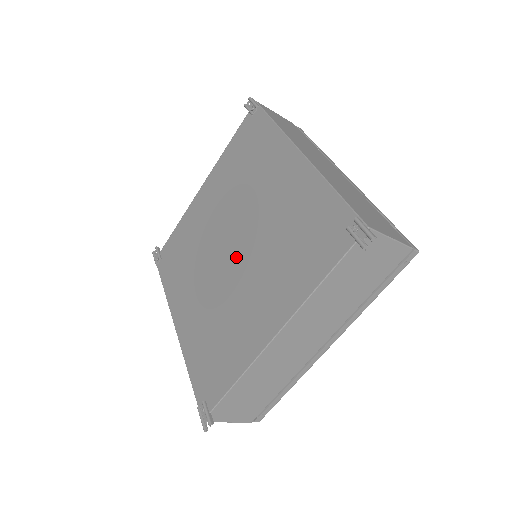
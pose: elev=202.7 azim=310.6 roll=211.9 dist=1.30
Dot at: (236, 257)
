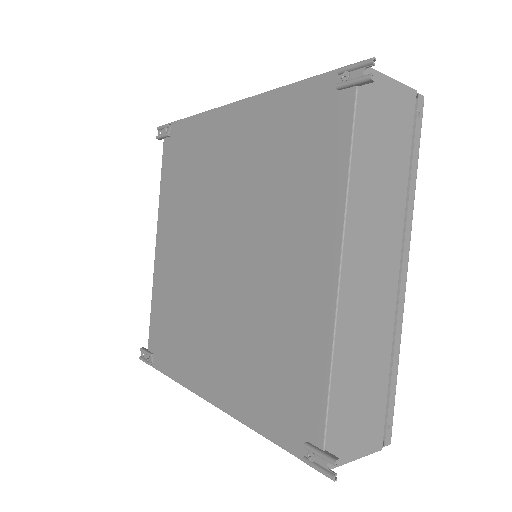
Dot at: (234, 255)
